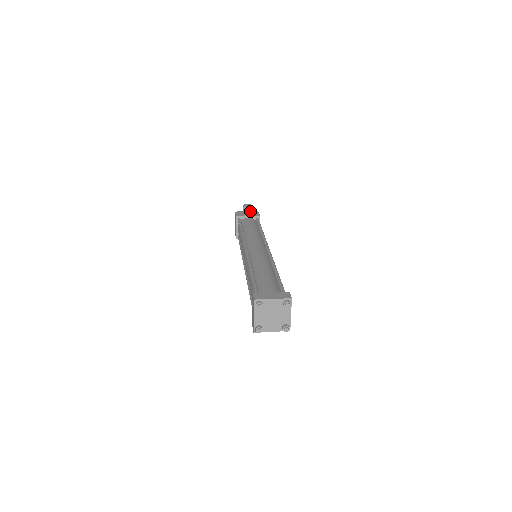
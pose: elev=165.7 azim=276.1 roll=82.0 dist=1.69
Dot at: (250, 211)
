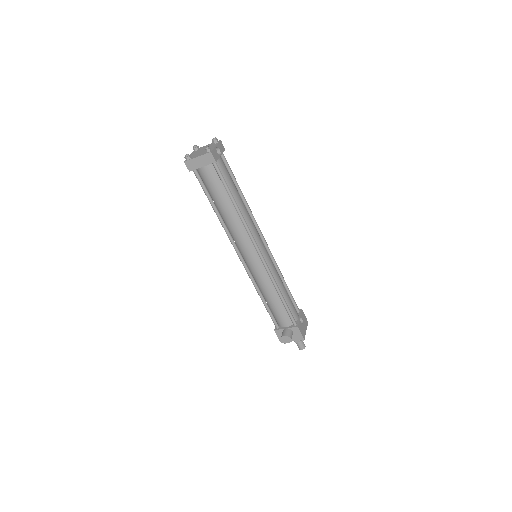
Dot at: occluded
